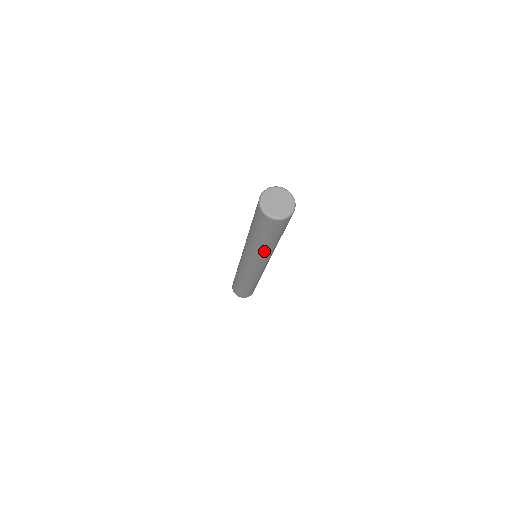
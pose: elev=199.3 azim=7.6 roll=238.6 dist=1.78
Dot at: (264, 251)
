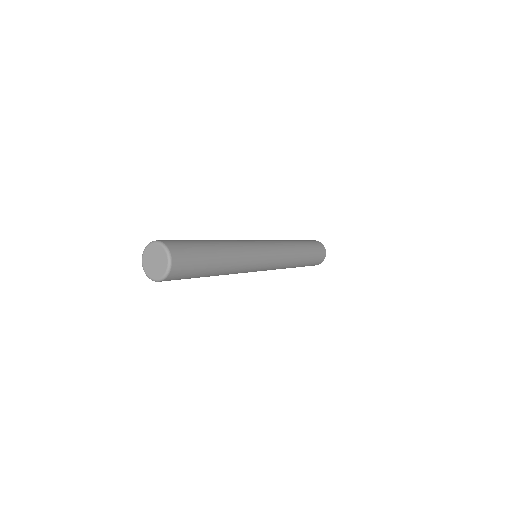
Dot at: occluded
